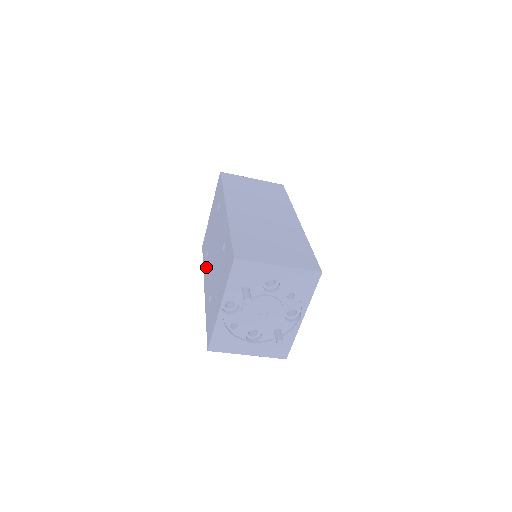
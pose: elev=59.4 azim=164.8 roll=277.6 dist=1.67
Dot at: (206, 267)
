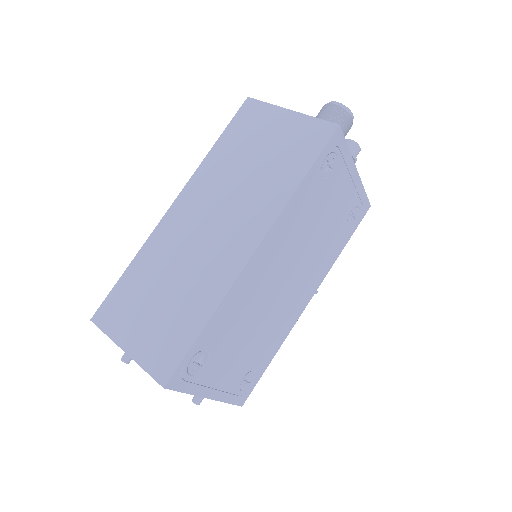
Dot at: occluded
